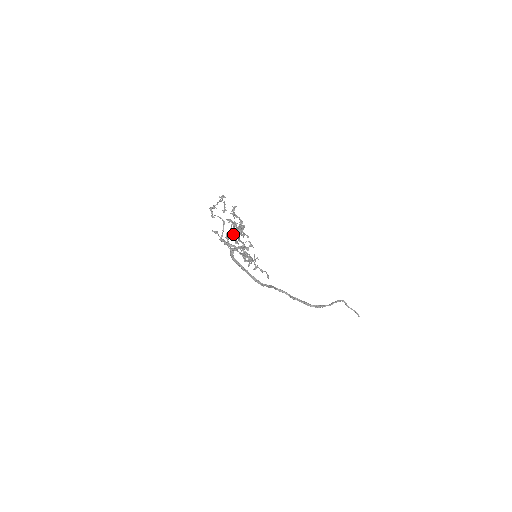
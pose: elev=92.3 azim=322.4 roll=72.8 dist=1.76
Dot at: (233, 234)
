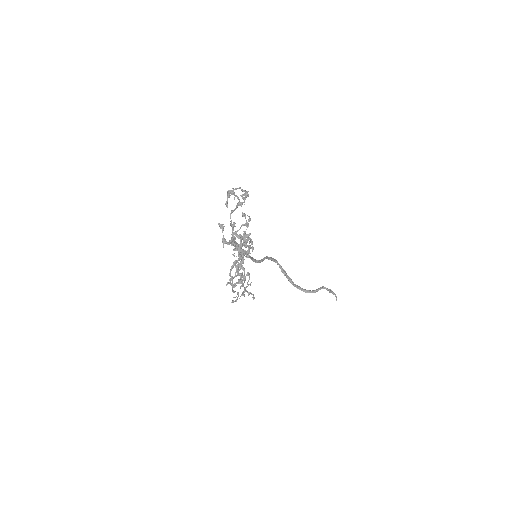
Dot at: (231, 270)
